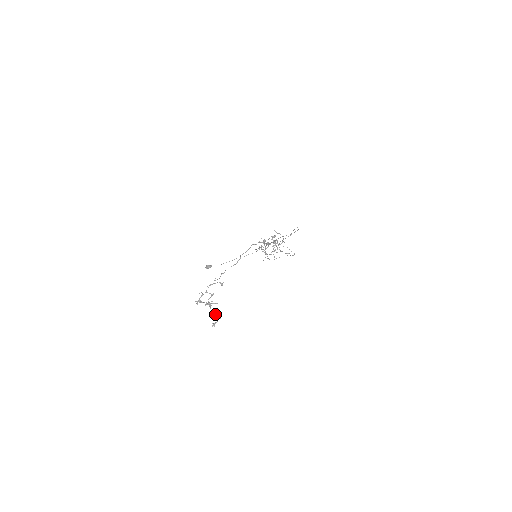
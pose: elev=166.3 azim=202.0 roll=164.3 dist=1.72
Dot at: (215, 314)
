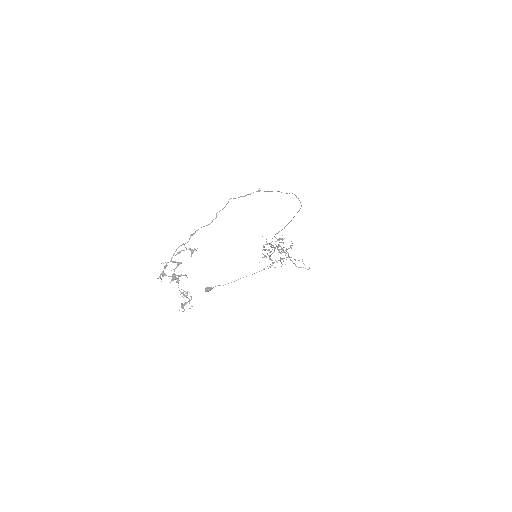
Dot at: occluded
